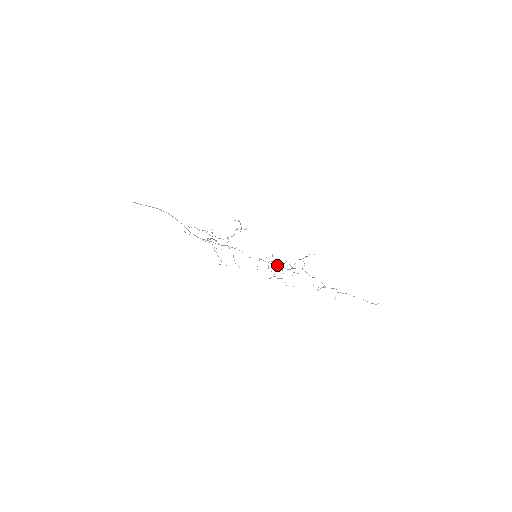
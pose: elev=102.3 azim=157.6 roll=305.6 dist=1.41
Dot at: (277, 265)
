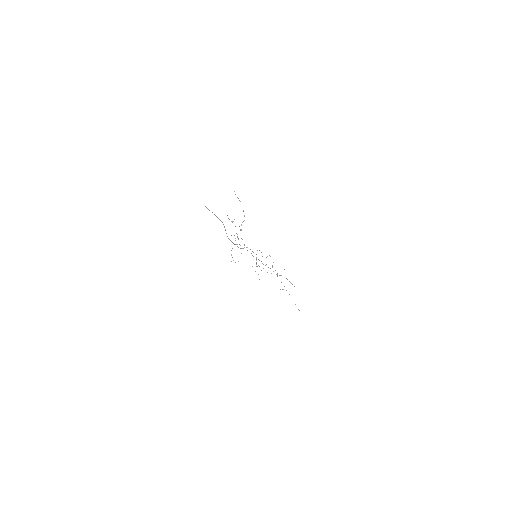
Dot at: (266, 257)
